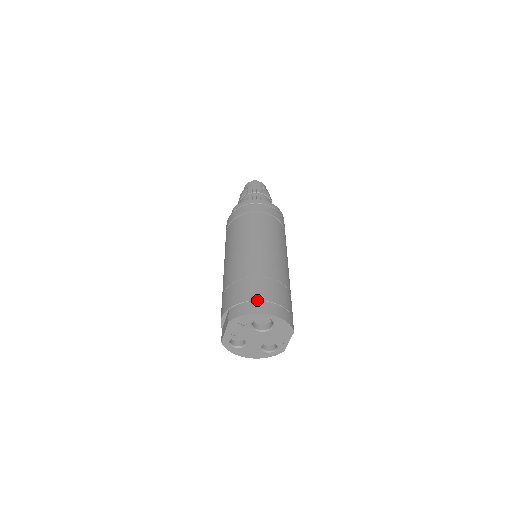
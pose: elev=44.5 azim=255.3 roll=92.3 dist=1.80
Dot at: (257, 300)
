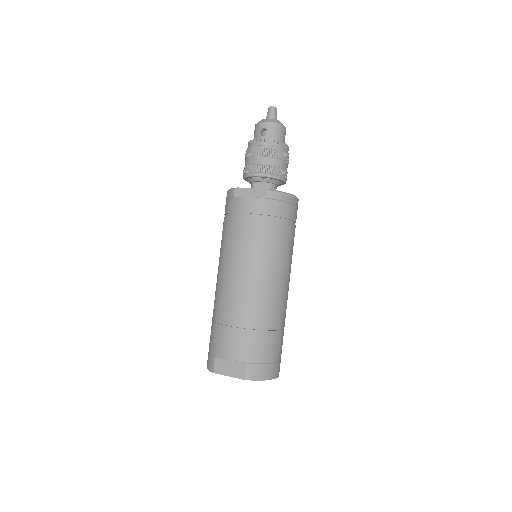
Dot at: (275, 362)
